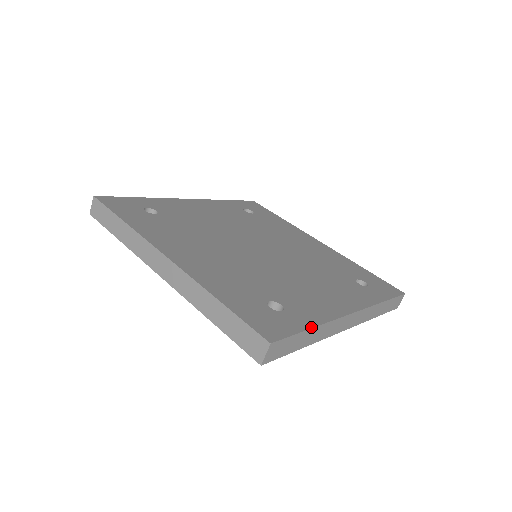
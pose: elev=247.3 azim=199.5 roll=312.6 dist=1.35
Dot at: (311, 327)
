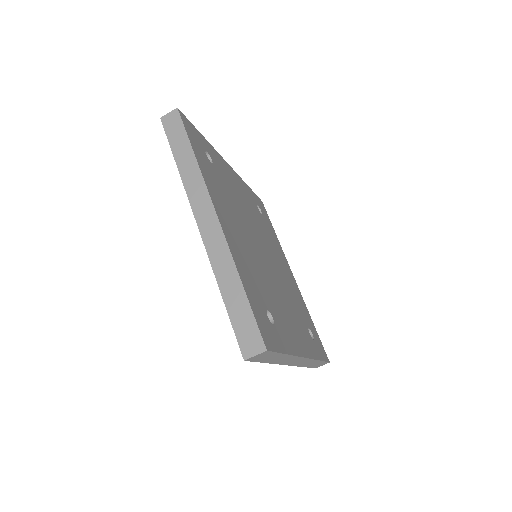
Dot at: (287, 353)
